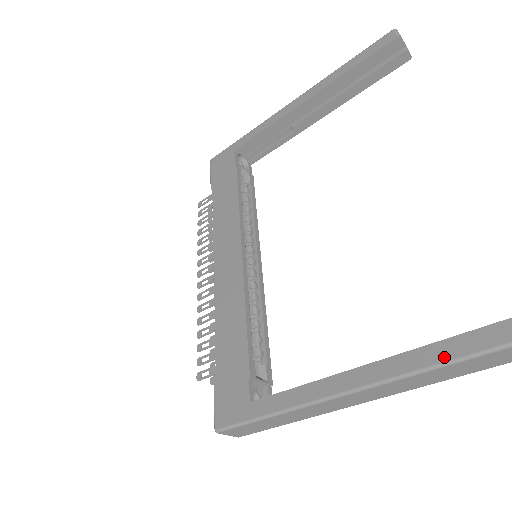
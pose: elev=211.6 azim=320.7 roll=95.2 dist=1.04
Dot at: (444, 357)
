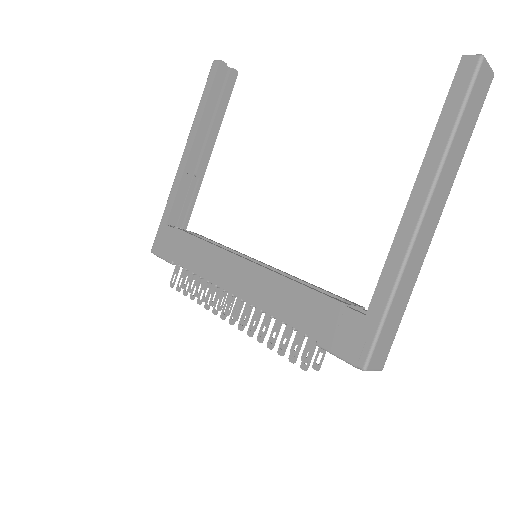
Dot at: (450, 124)
